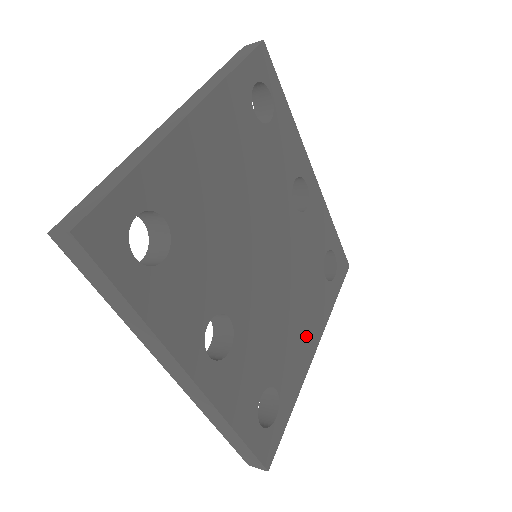
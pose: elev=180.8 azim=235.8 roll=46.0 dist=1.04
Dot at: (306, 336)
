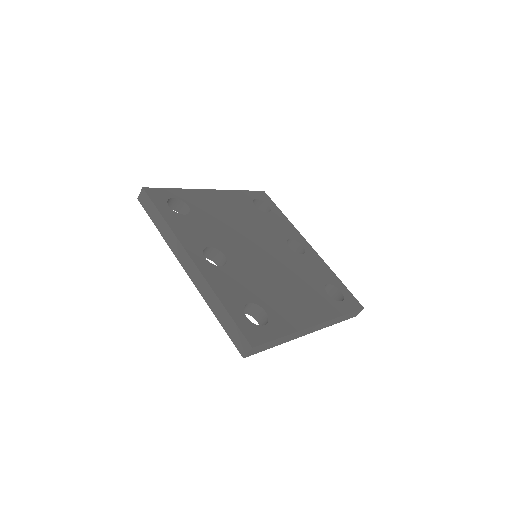
Dot at: (303, 309)
